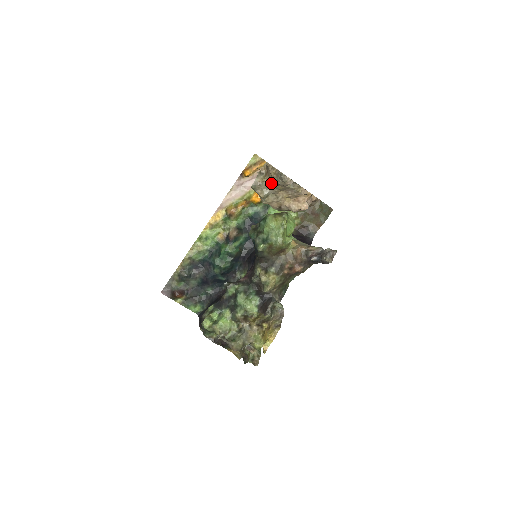
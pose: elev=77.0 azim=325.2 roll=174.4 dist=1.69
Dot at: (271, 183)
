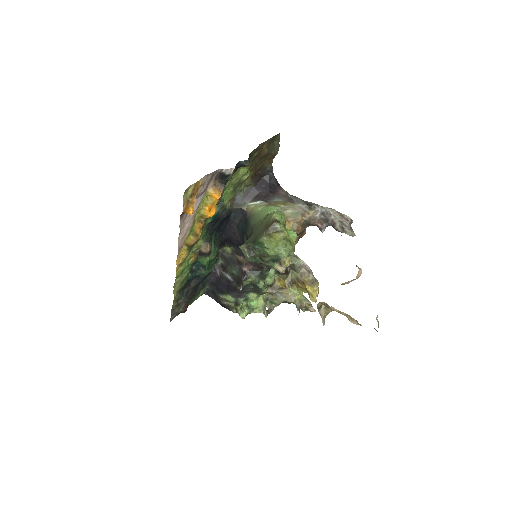
Dot at: occluded
